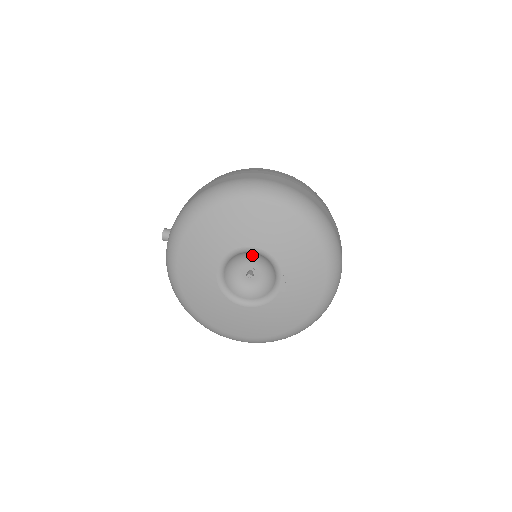
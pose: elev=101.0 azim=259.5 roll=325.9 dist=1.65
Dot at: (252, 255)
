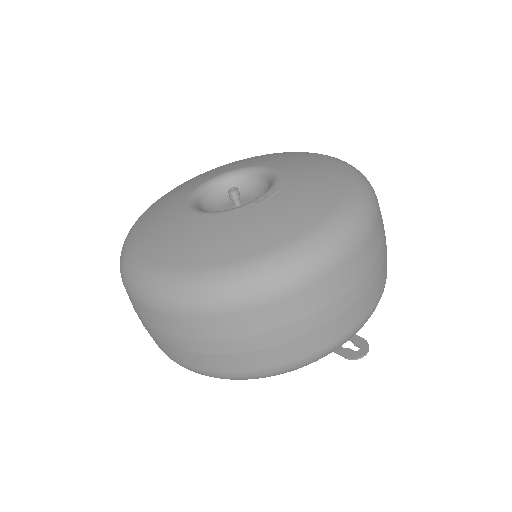
Dot at: (256, 187)
